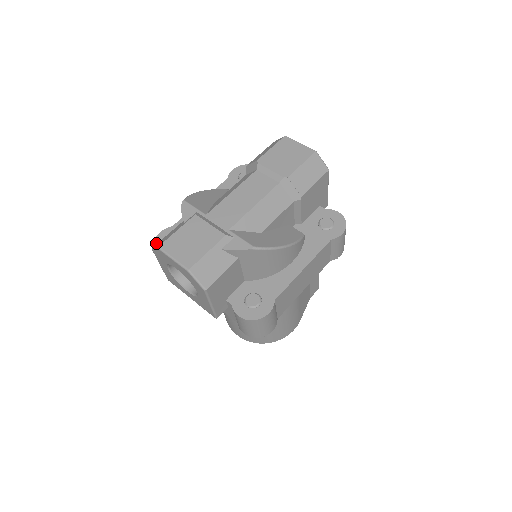
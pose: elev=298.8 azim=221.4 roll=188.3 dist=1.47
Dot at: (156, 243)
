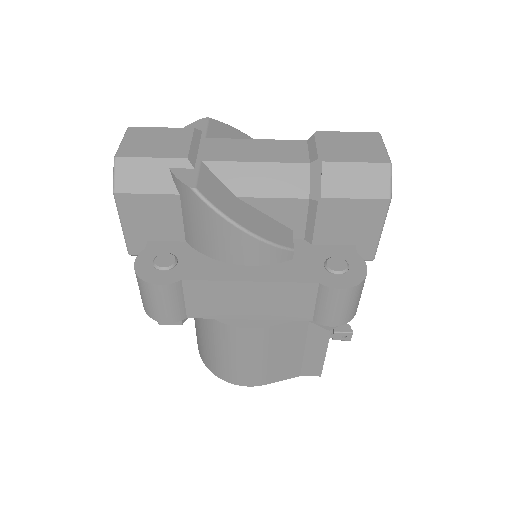
Dot at: occluded
